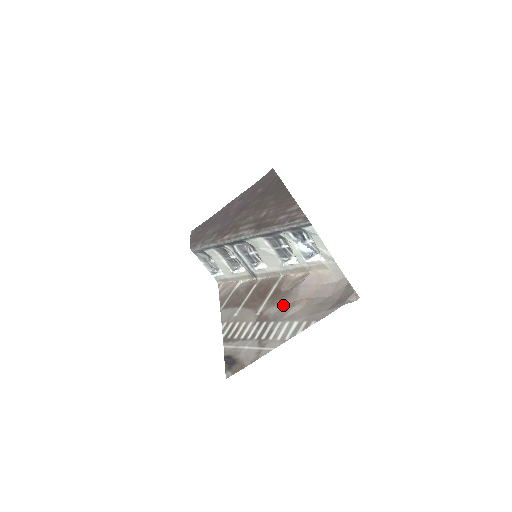
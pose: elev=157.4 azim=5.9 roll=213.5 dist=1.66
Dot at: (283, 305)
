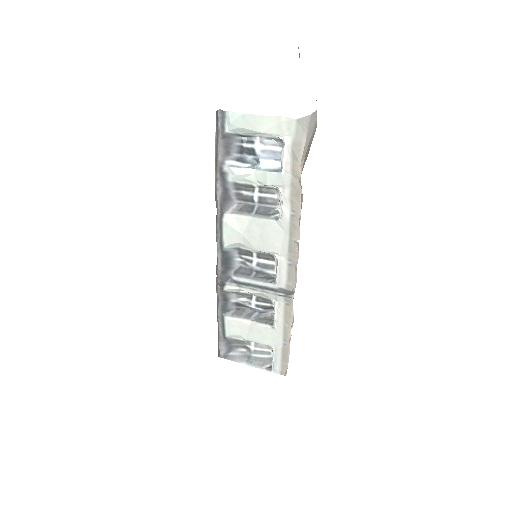
Dot at: occluded
